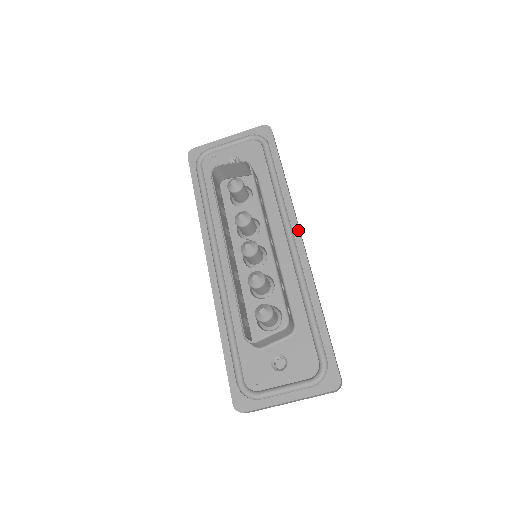
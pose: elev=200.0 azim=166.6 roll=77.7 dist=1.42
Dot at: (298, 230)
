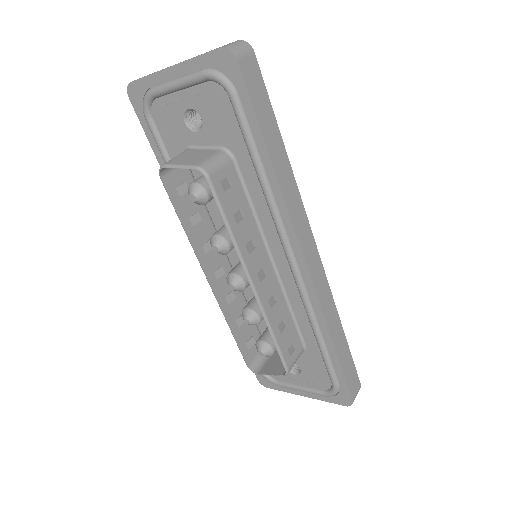
Dot at: (300, 251)
